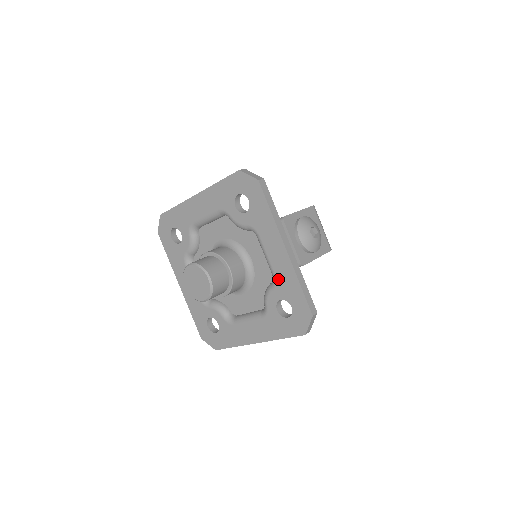
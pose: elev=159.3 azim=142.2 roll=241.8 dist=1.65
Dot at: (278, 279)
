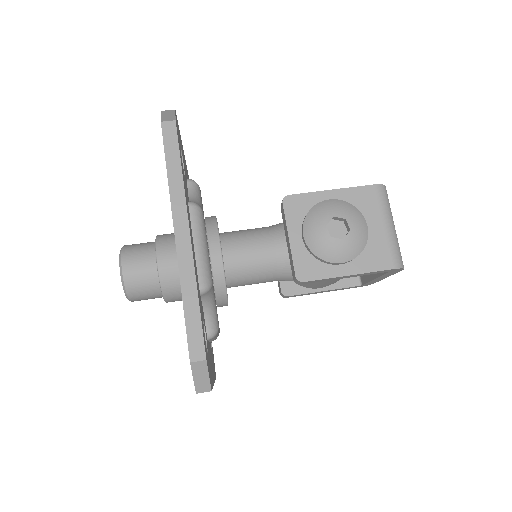
Dot at: occluded
